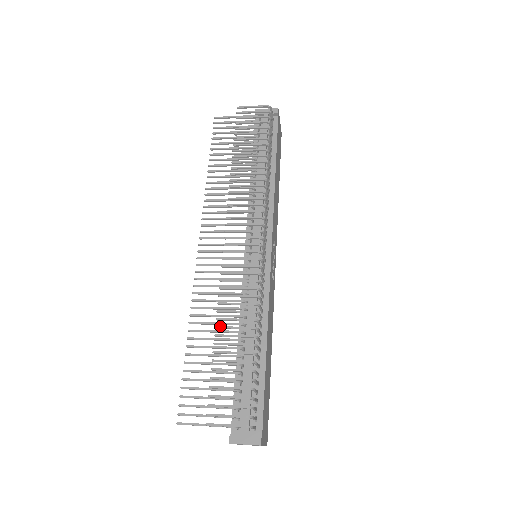
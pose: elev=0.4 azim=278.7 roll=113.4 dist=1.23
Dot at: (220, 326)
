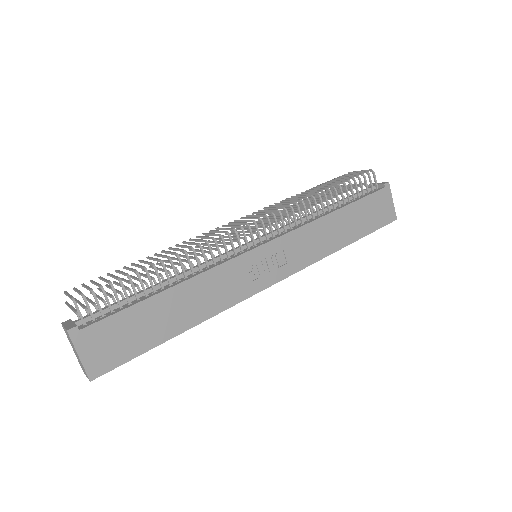
Dot at: occluded
